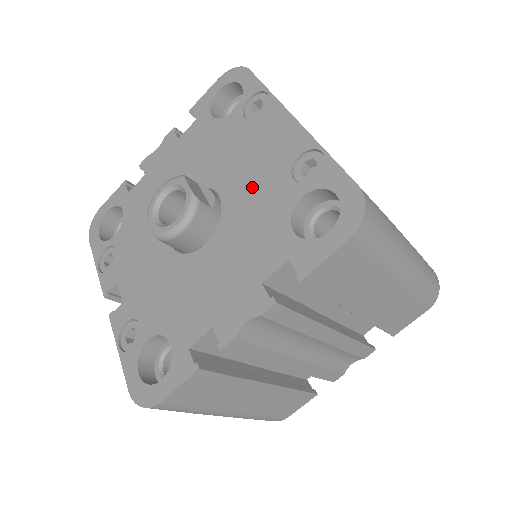
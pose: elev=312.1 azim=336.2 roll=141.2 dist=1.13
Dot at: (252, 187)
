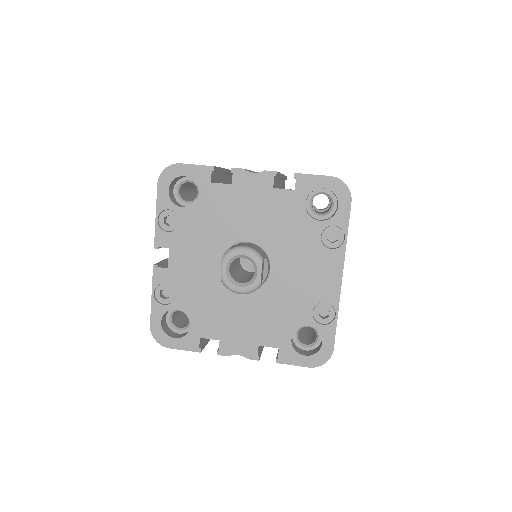
Dot at: (291, 290)
